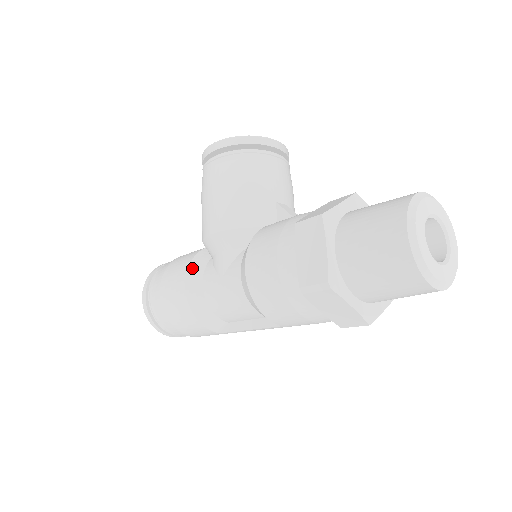
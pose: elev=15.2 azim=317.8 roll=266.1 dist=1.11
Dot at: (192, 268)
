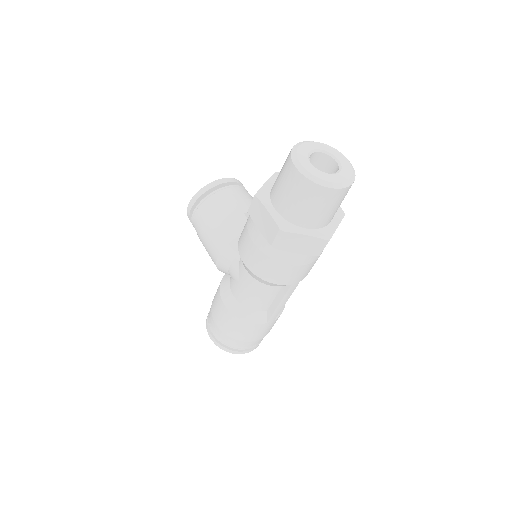
Dot at: (222, 290)
